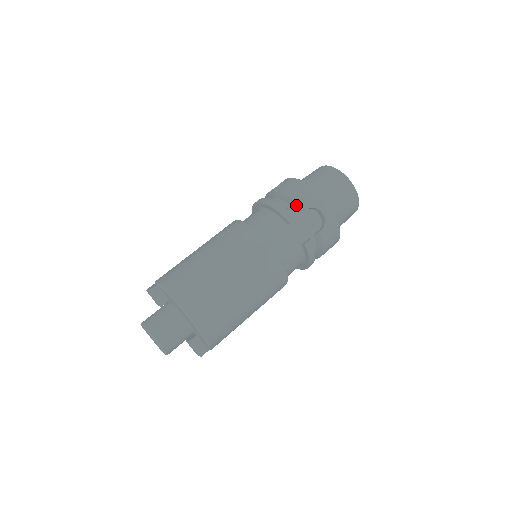
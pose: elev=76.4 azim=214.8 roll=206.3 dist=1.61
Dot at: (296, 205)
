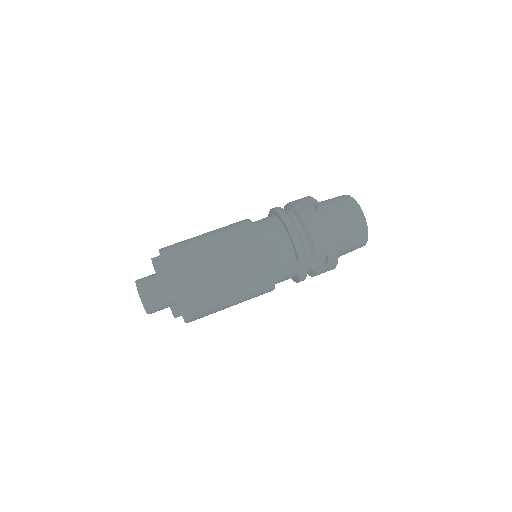
Dot at: (312, 246)
